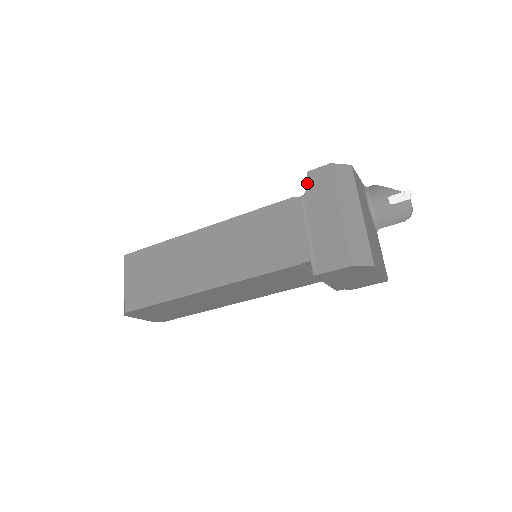
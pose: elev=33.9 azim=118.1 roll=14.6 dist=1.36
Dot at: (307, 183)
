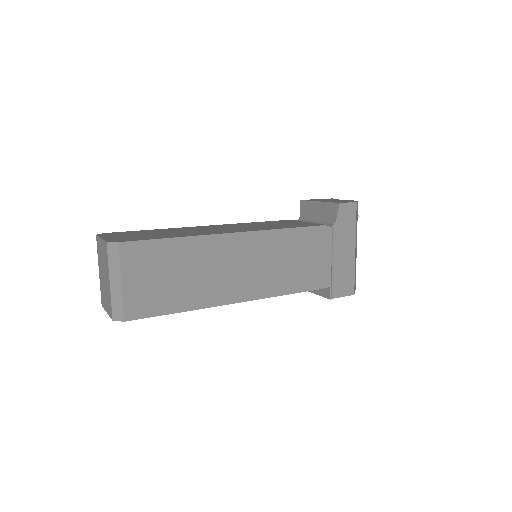
Dot at: (338, 215)
